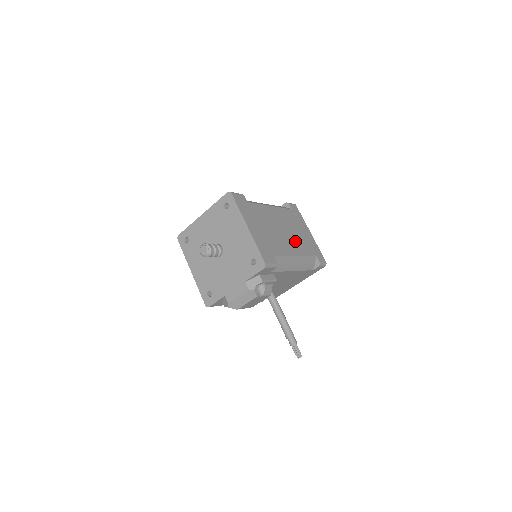
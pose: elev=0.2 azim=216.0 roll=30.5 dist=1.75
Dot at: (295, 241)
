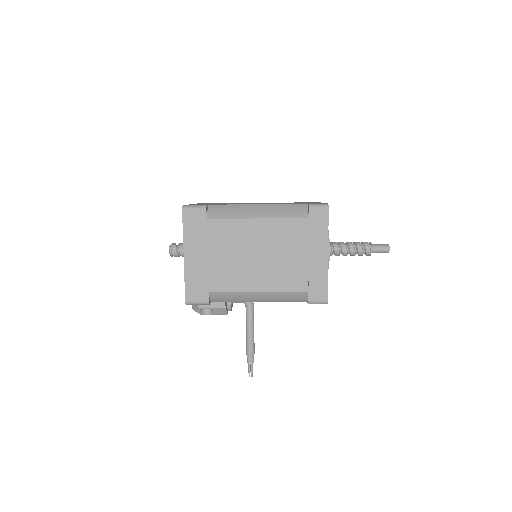
Dot at: (273, 271)
